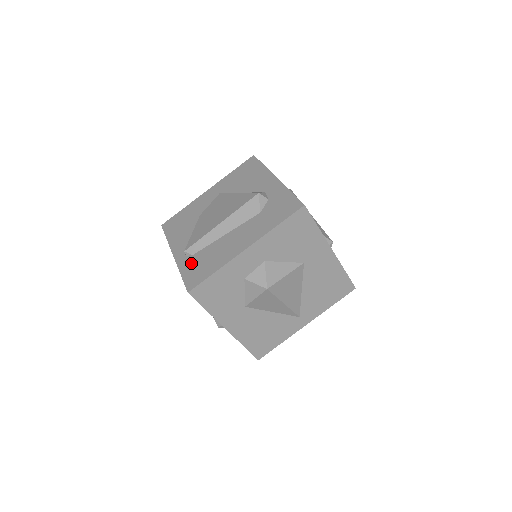
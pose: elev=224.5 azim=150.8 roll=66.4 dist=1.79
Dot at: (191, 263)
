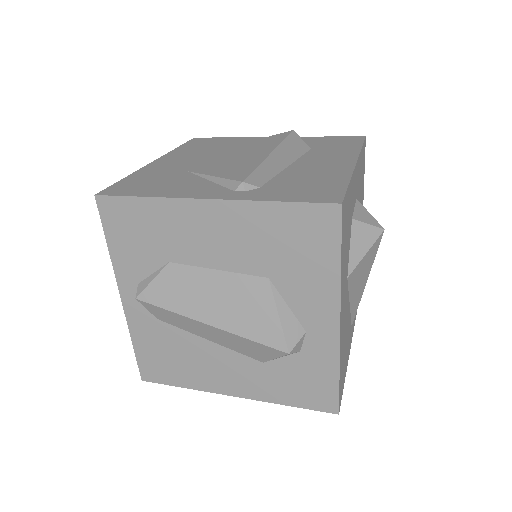
Dot at: (277, 190)
